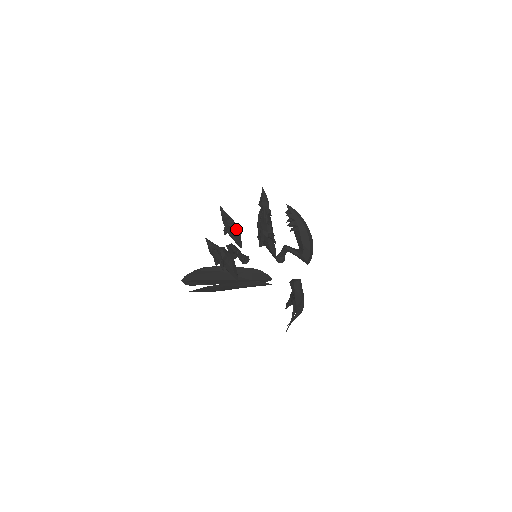
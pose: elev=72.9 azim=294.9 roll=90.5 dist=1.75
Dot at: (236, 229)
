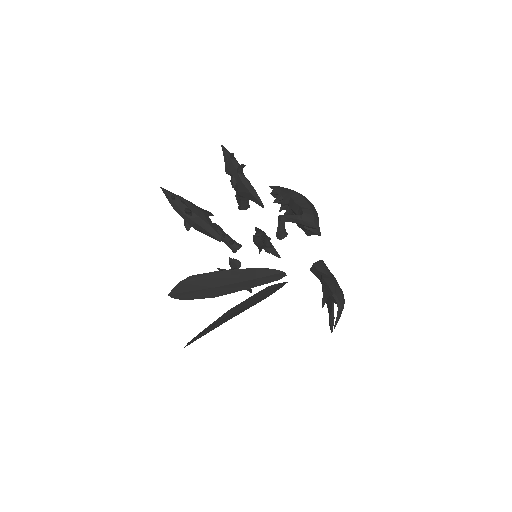
Dot at: (232, 259)
